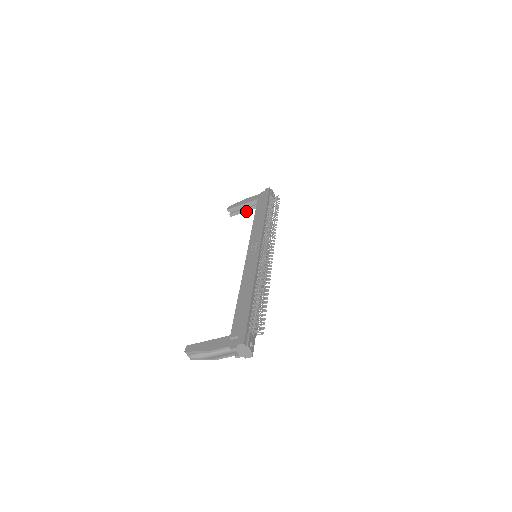
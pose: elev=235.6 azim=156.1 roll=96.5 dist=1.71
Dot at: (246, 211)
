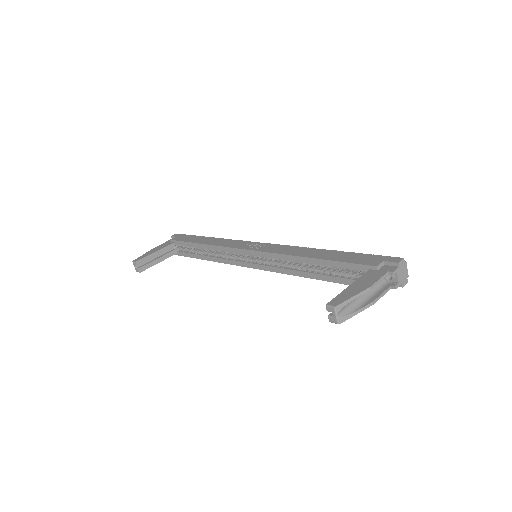
Dot at: (158, 262)
